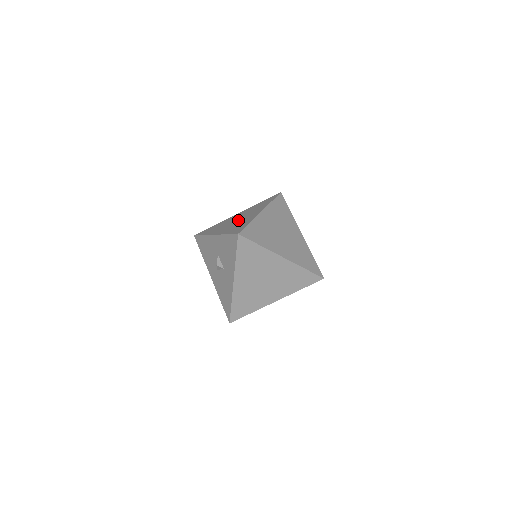
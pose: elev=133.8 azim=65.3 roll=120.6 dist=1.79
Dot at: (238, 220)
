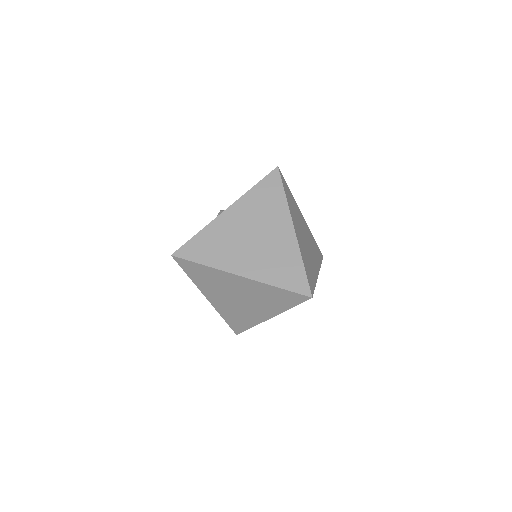
Dot at: occluded
